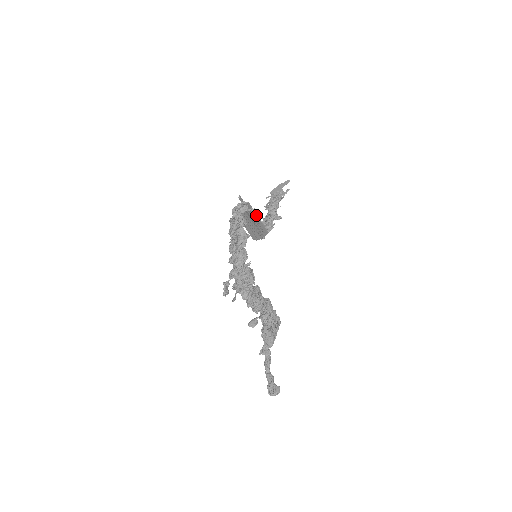
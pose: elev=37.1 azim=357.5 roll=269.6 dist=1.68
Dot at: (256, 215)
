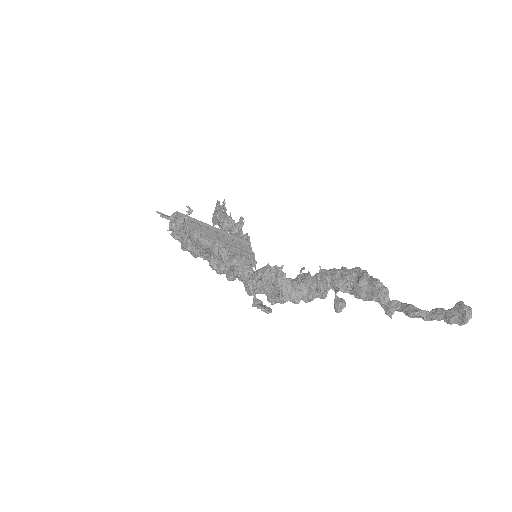
Dot at: (207, 225)
